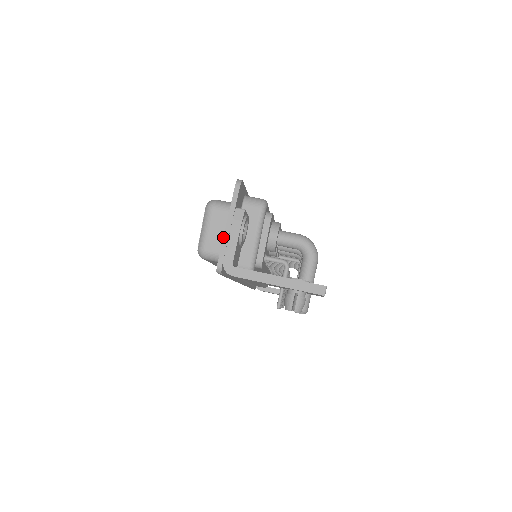
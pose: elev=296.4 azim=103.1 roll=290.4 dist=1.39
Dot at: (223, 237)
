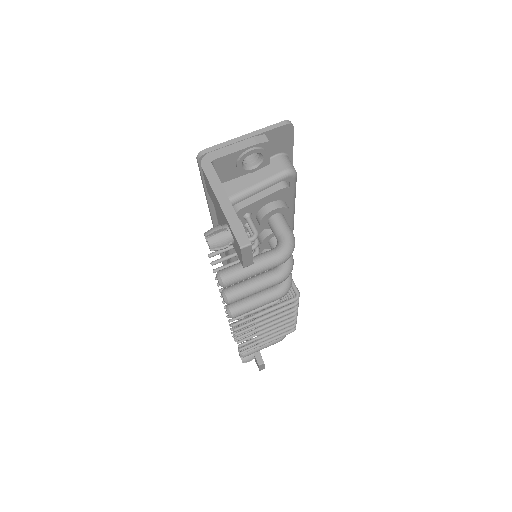
Dot at: (231, 139)
